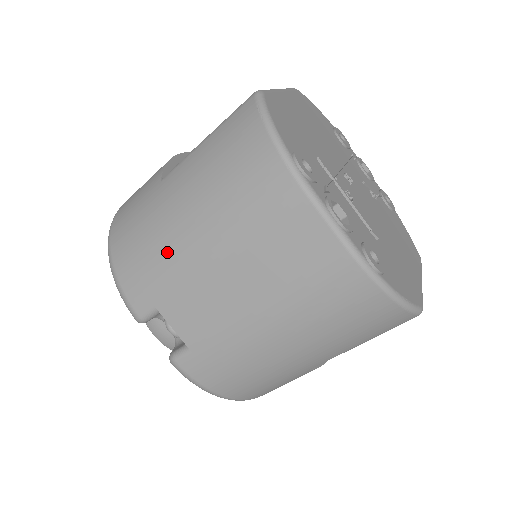
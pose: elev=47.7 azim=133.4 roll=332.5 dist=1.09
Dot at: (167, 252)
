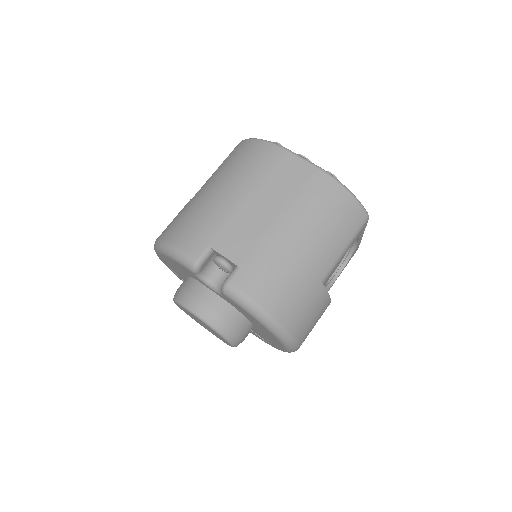
Dot at: (211, 211)
